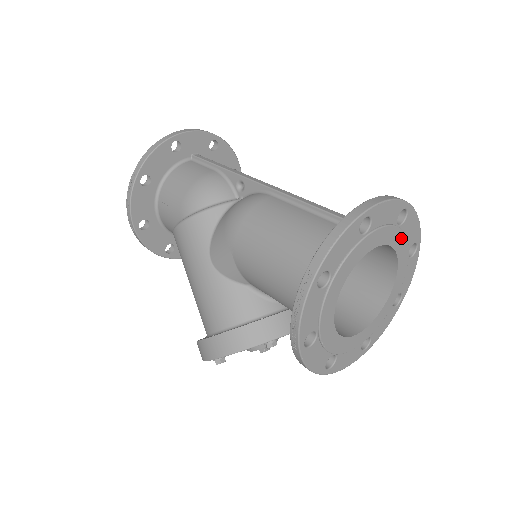
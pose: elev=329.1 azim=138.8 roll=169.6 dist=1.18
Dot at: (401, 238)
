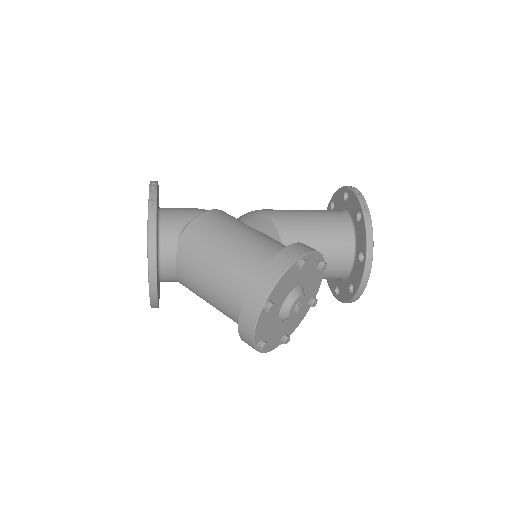
Dot at: occluded
